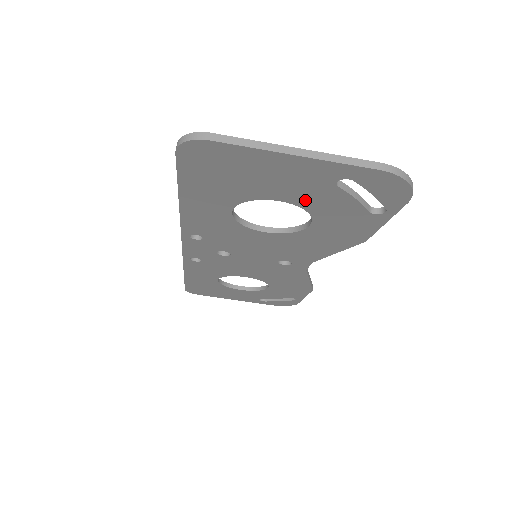
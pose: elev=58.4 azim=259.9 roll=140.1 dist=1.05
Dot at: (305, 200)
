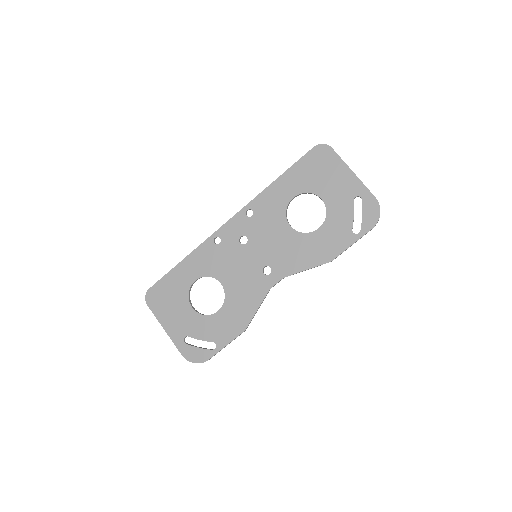
Dot at: (333, 205)
